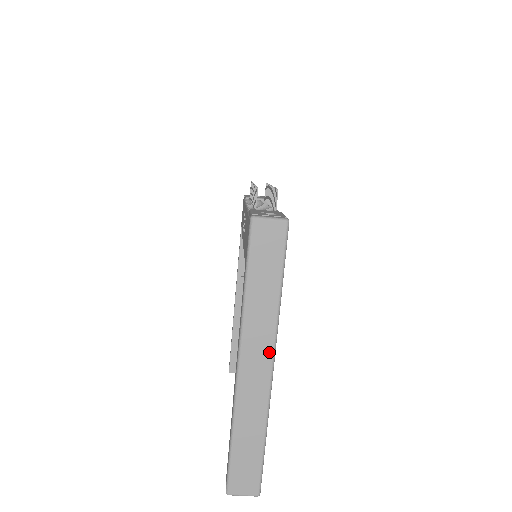
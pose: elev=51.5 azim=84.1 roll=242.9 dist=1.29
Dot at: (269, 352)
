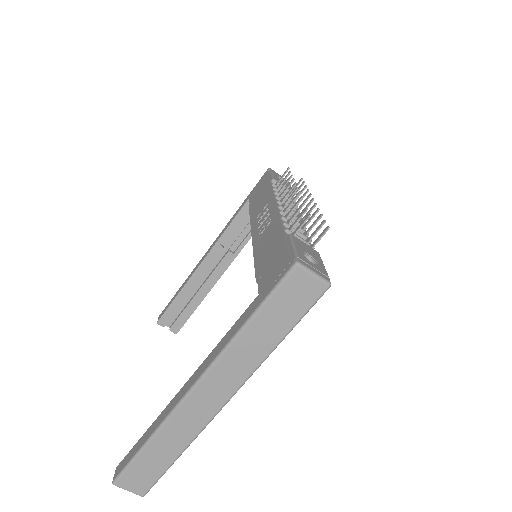
Dot at: (231, 390)
